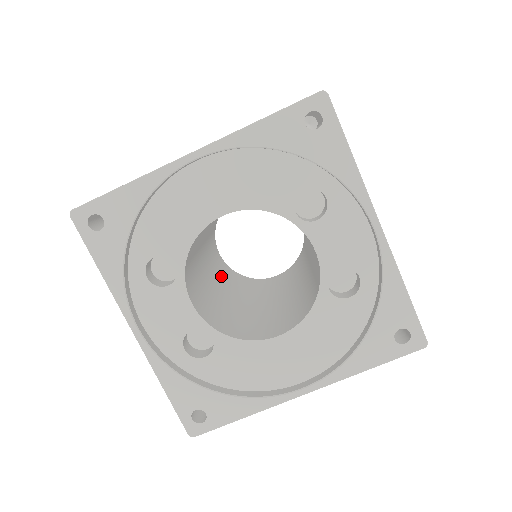
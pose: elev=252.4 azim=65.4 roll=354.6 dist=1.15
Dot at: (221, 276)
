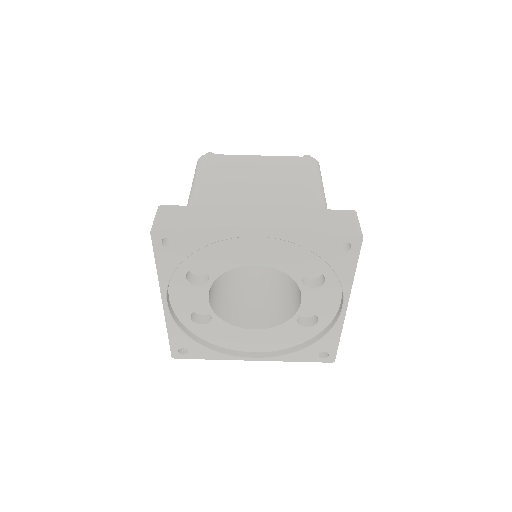
Dot at: occluded
